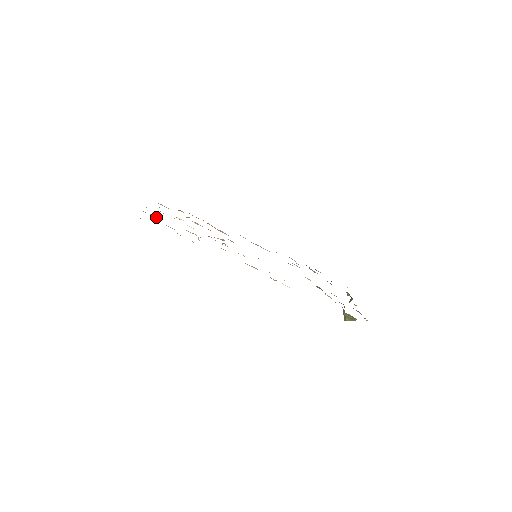
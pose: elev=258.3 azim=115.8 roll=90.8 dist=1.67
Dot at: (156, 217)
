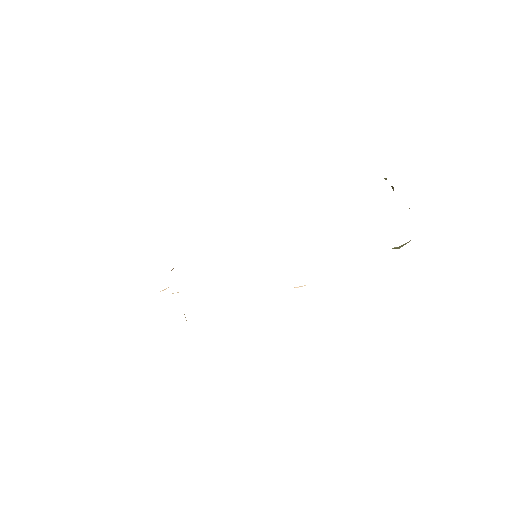
Dot at: occluded
